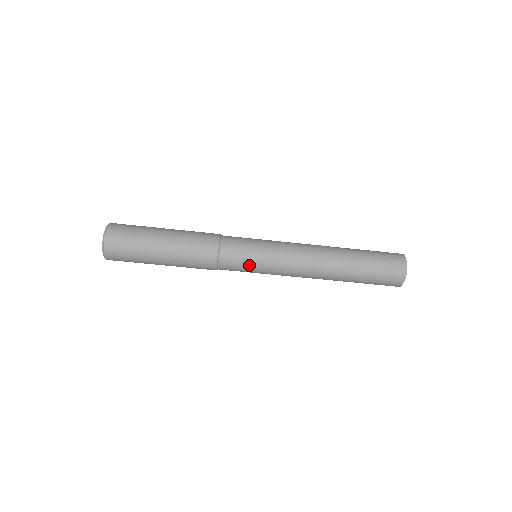
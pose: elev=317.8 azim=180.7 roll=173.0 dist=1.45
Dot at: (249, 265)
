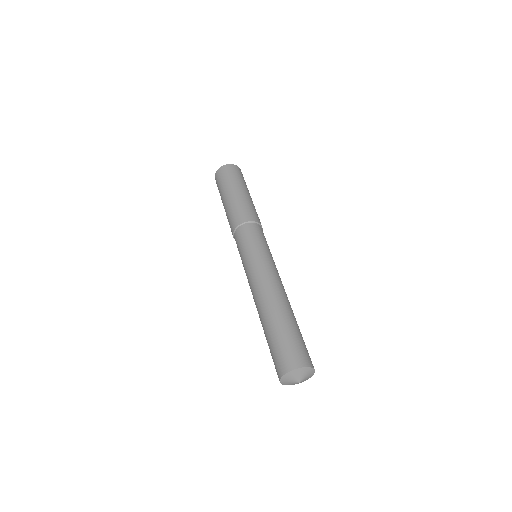
Dot at: (243, 248)
